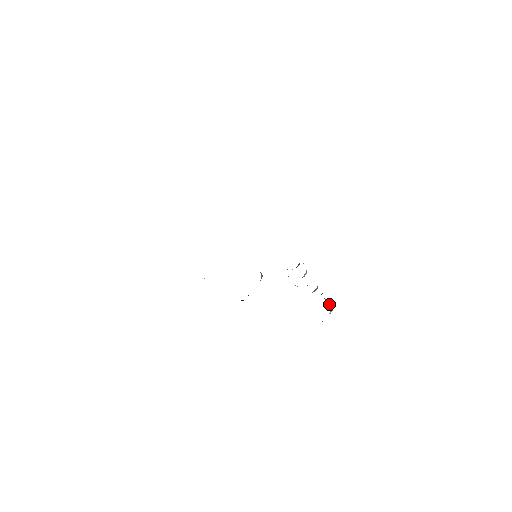
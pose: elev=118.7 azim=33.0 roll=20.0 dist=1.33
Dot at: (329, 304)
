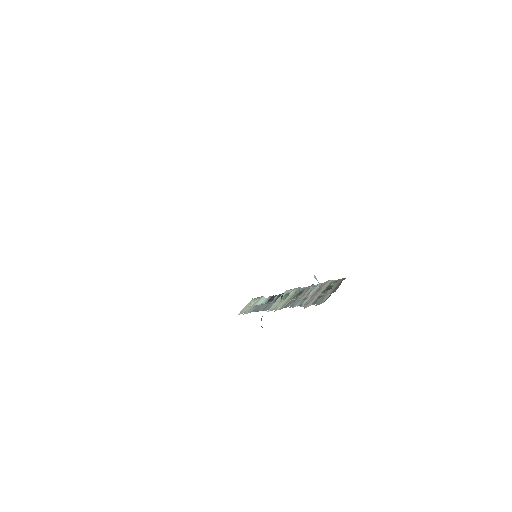
Dot at: occluded
